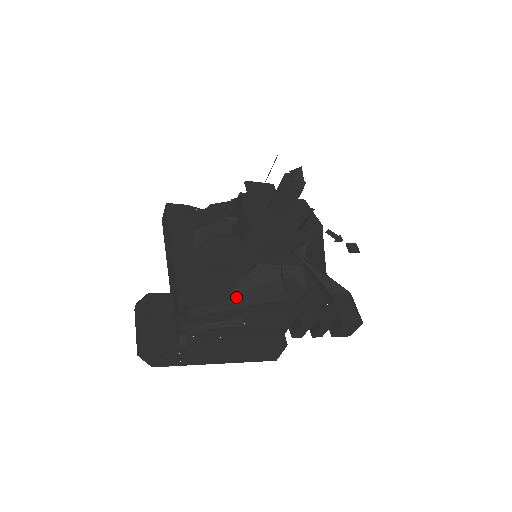
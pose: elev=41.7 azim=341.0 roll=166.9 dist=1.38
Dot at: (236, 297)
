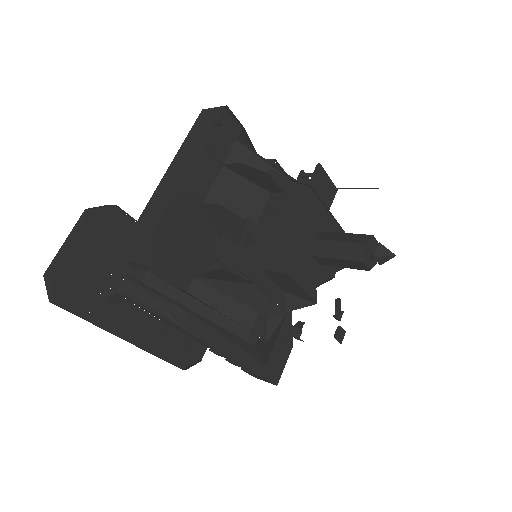
Dot at: (201, 288)
